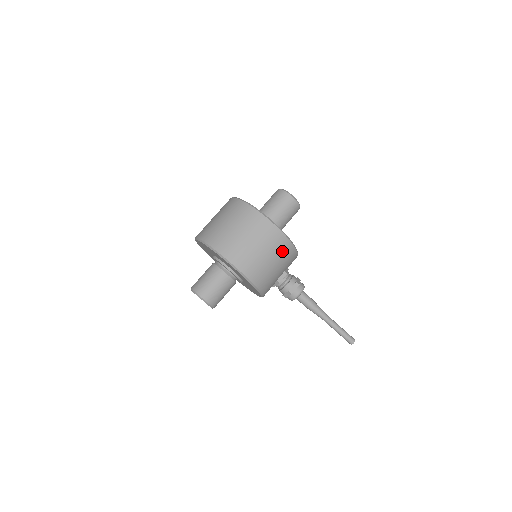
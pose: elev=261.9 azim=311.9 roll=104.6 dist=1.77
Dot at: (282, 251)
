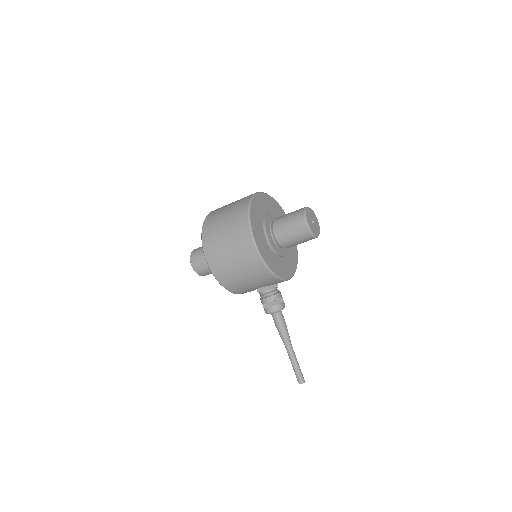
Dot at: (256, 272)
